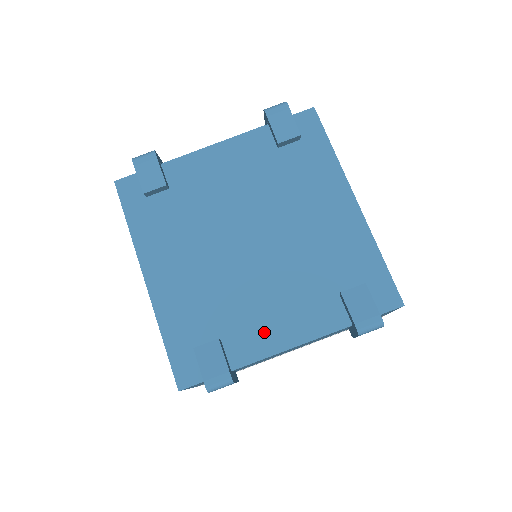
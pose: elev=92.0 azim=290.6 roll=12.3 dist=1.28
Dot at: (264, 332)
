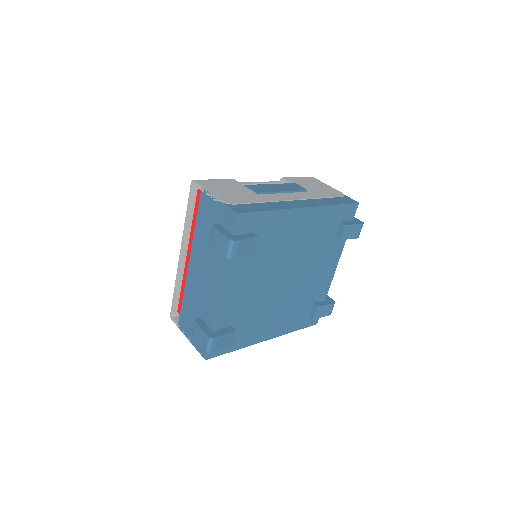
Dot at: (323, 280)
